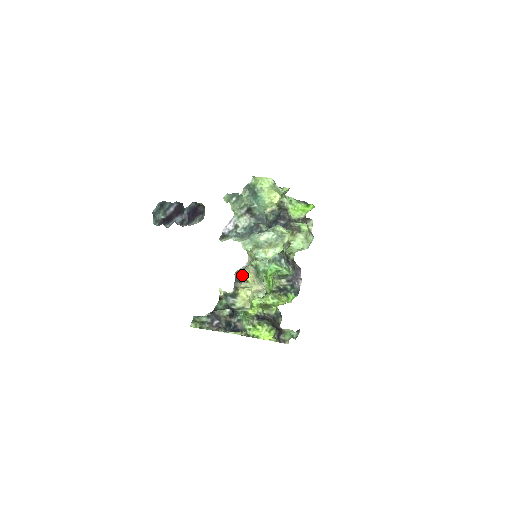
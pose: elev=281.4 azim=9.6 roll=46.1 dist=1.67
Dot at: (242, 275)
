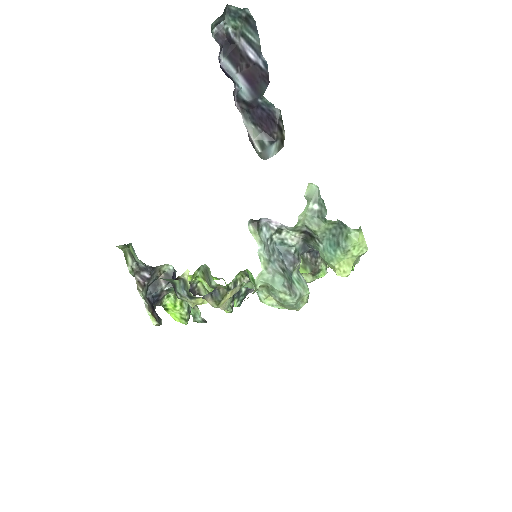
Dot at: (222, 295)
